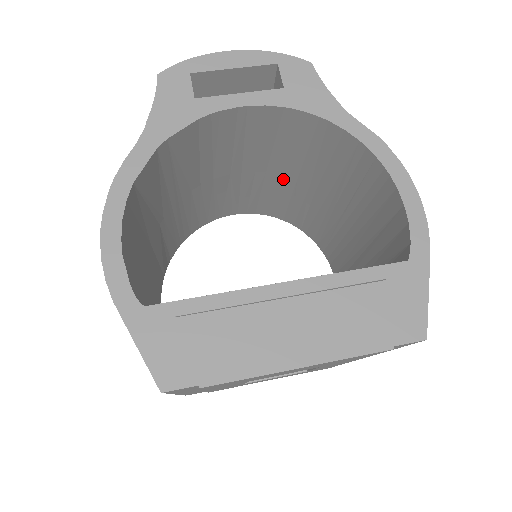
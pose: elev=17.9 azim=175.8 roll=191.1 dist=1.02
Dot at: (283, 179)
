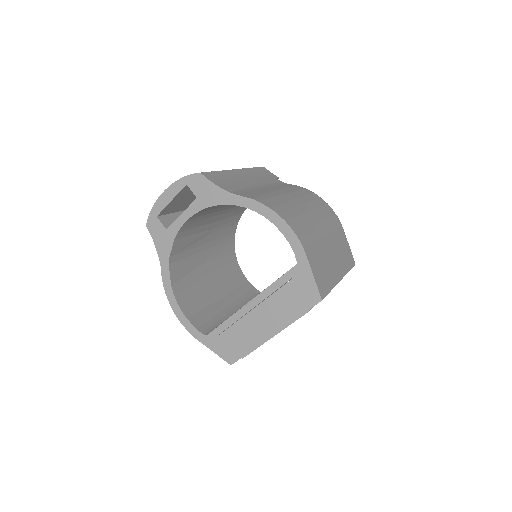
Dot at: occluded
